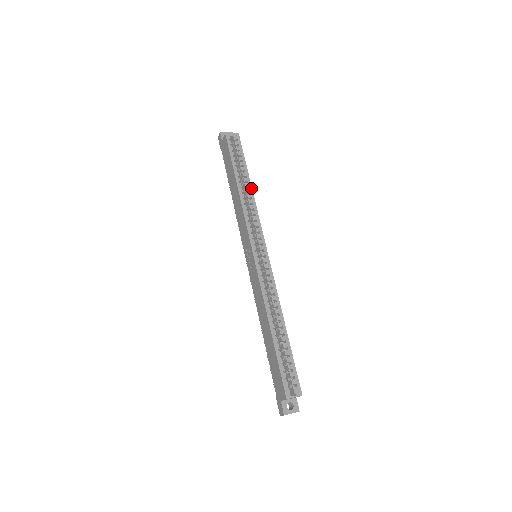
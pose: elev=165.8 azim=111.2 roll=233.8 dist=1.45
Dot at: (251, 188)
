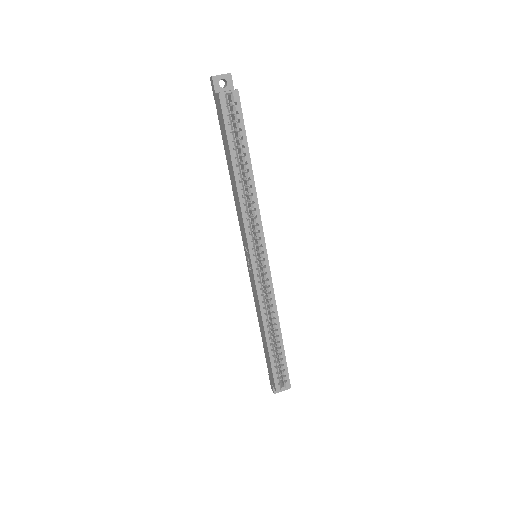
Dot at: (253, 179)
